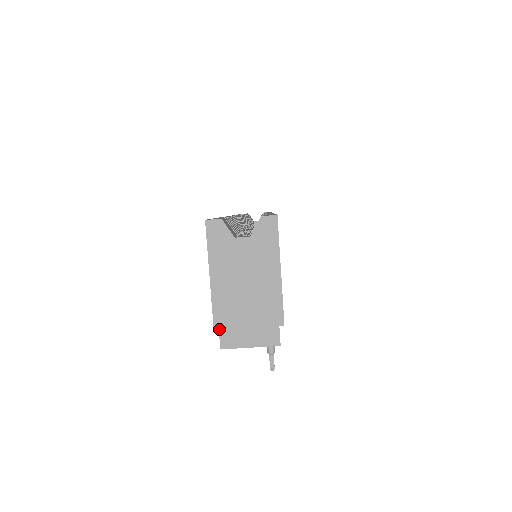
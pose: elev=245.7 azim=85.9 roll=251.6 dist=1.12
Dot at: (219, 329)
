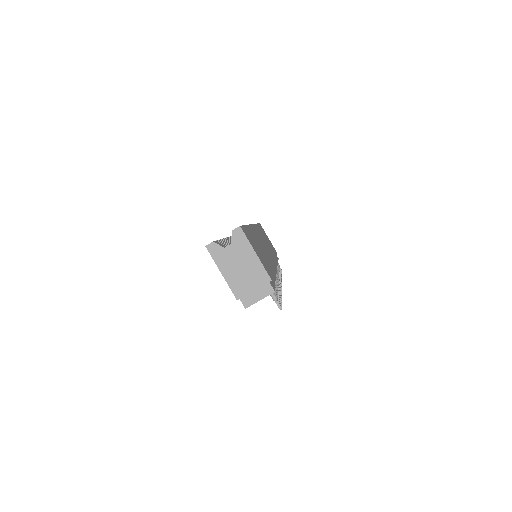
Dot at: occluded
